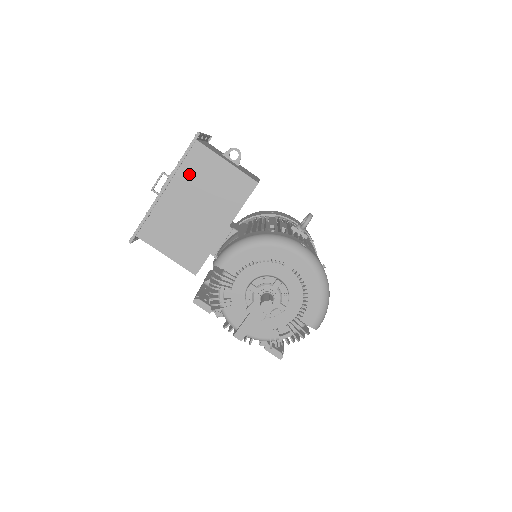
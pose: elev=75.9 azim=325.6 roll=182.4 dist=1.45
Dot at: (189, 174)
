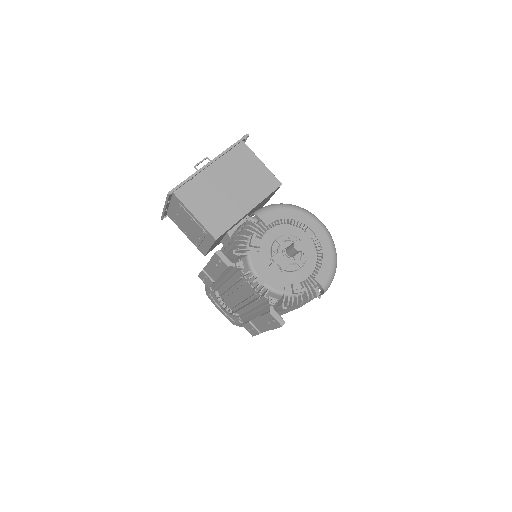
Dot at: (231, 161)
